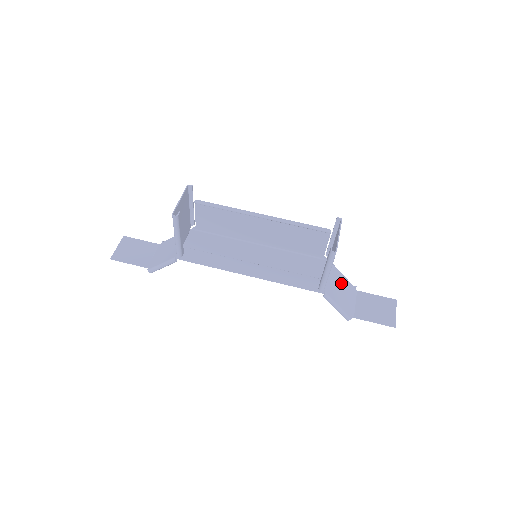
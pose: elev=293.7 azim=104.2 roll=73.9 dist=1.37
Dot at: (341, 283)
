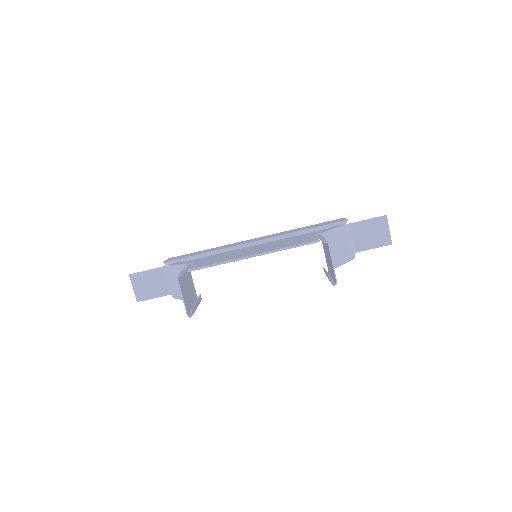
Dot at: (337, 239)
